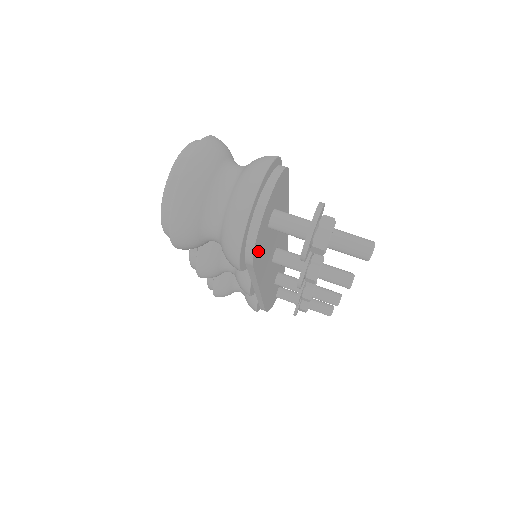
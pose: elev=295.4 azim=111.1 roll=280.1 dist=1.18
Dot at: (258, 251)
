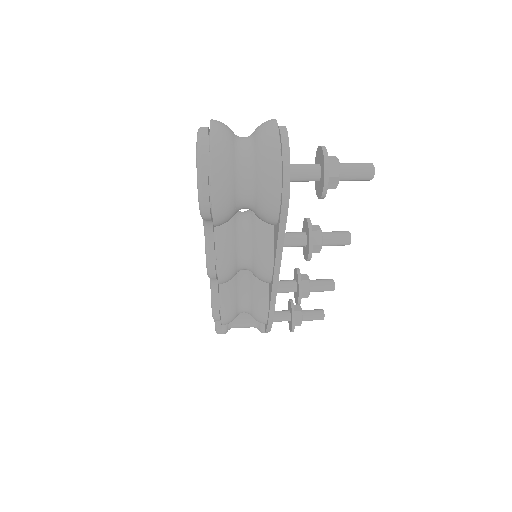
Dot at: occluded
